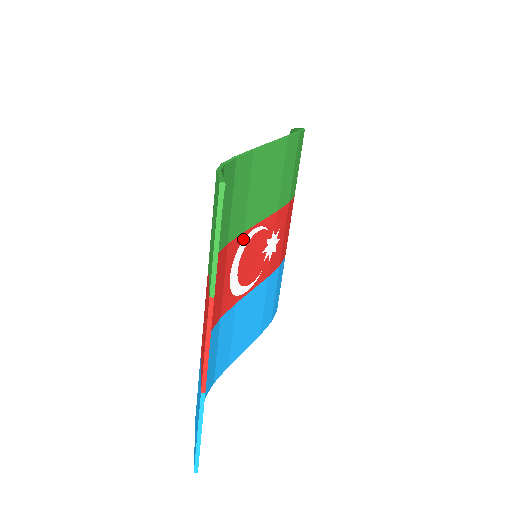
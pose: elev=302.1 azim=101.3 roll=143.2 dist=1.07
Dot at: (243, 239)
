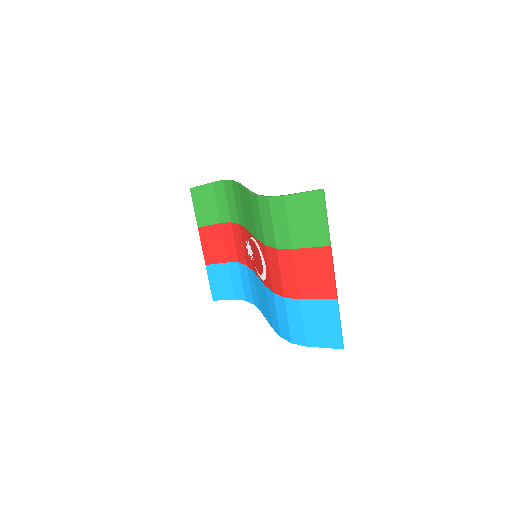
Dot at: occluded
